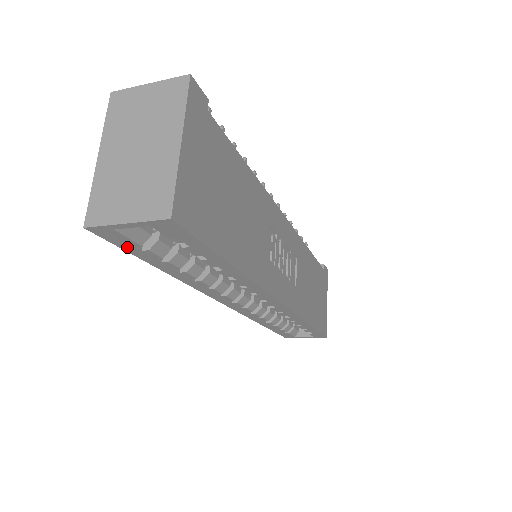
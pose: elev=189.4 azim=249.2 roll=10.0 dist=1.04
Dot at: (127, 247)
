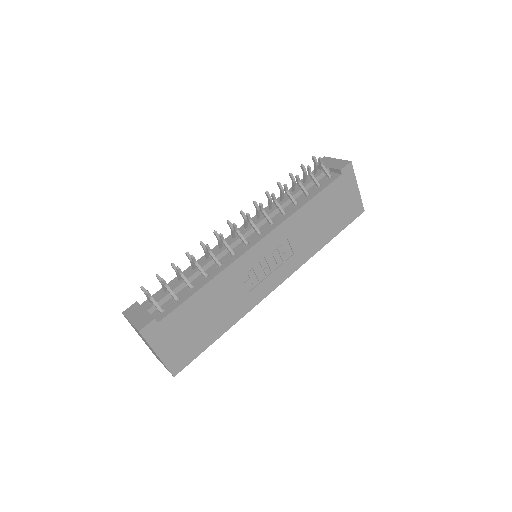
Dot at: occluded
